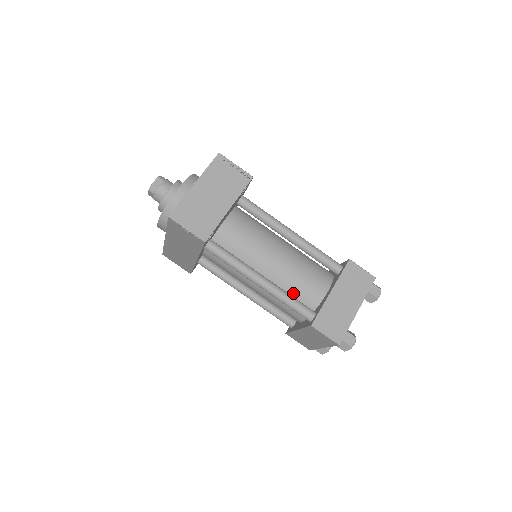
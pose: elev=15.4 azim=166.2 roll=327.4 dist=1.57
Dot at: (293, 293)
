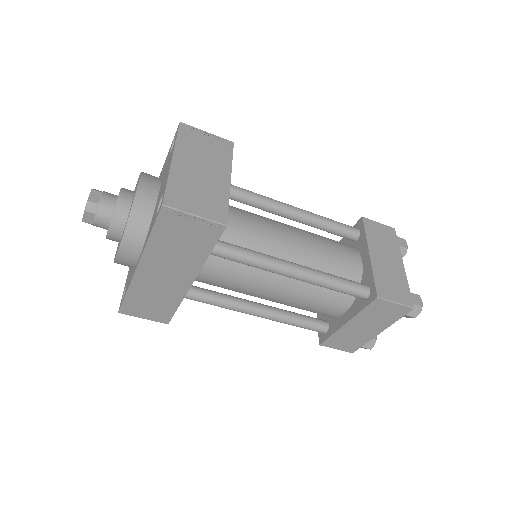
Dot at: occluded
